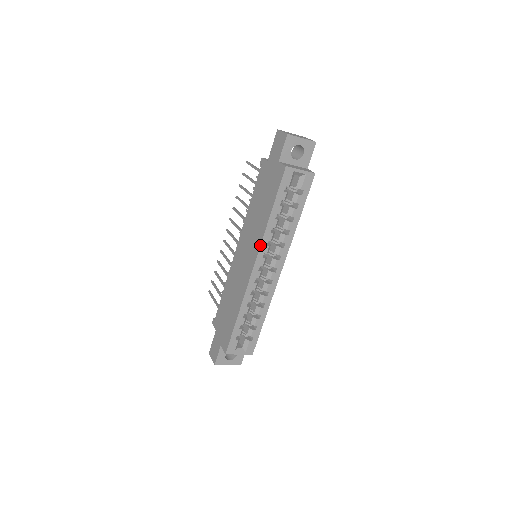
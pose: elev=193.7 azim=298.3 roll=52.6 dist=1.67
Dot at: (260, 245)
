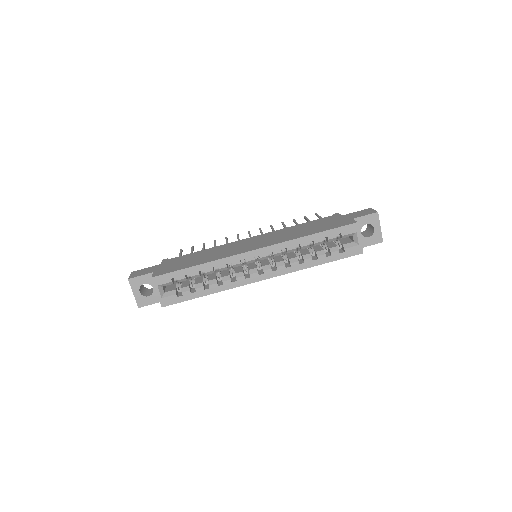
Dot at: (279, 243)
